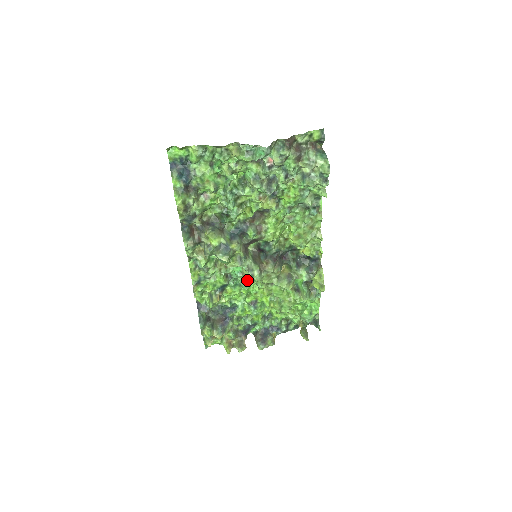
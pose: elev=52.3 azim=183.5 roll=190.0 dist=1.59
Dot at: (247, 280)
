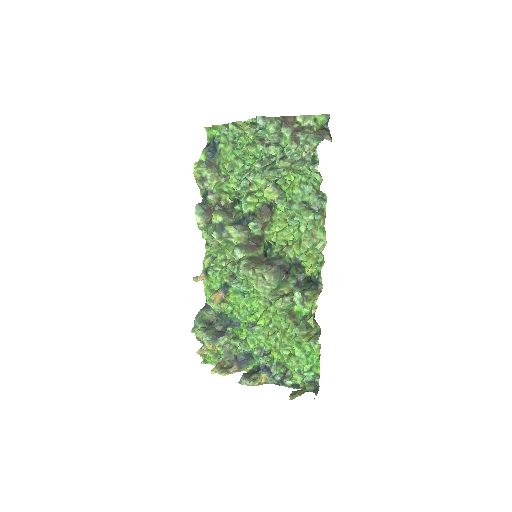
Dot at: (245, 285)
